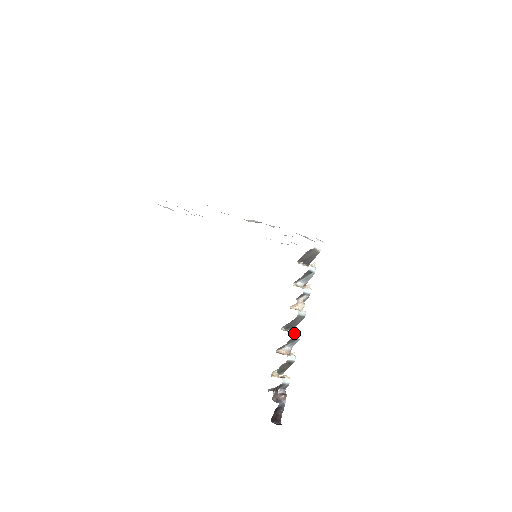
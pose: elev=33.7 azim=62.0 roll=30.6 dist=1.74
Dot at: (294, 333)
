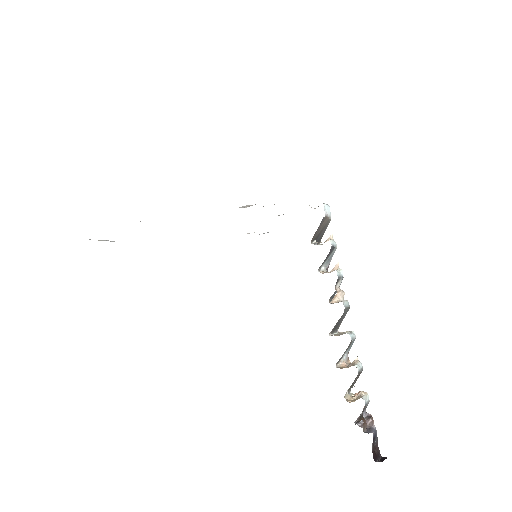
Dot at: (349, 333)
